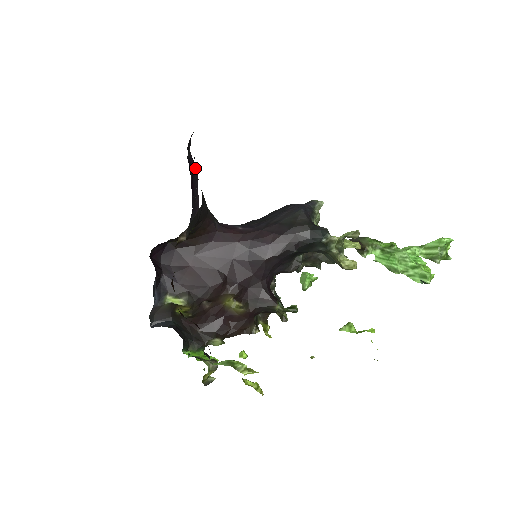
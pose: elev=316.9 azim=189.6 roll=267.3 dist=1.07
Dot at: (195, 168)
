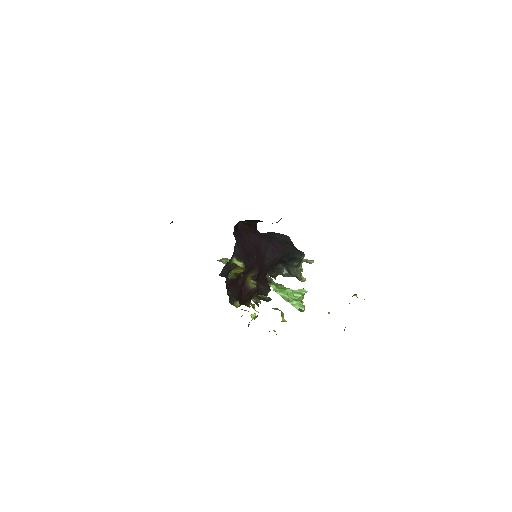
Dot at: occluded
